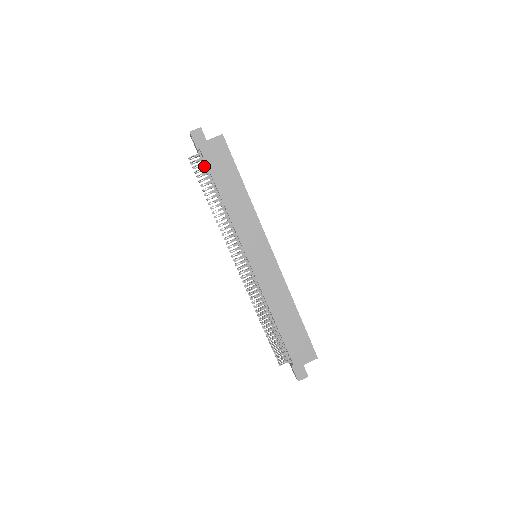
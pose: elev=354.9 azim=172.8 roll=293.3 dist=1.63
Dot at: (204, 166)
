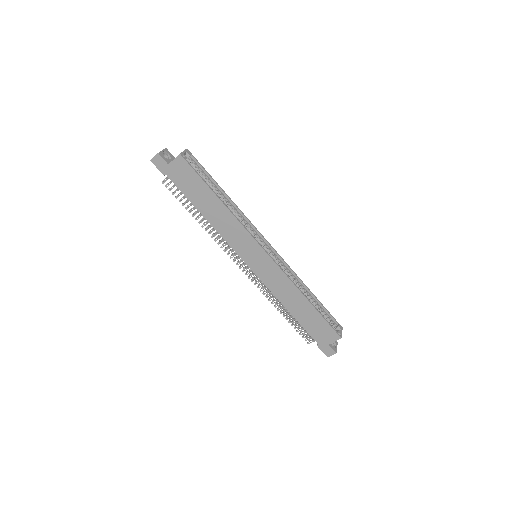
Dot at: occluded
